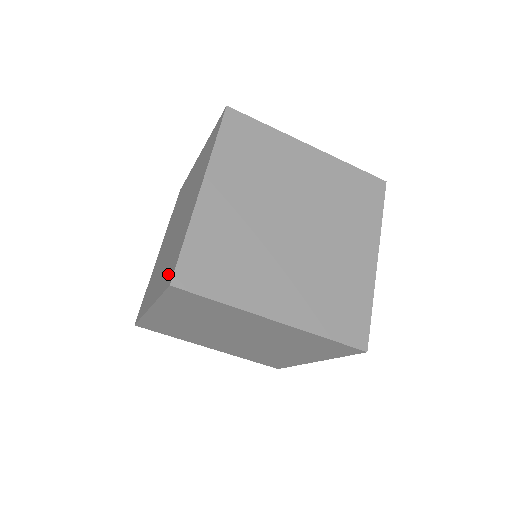
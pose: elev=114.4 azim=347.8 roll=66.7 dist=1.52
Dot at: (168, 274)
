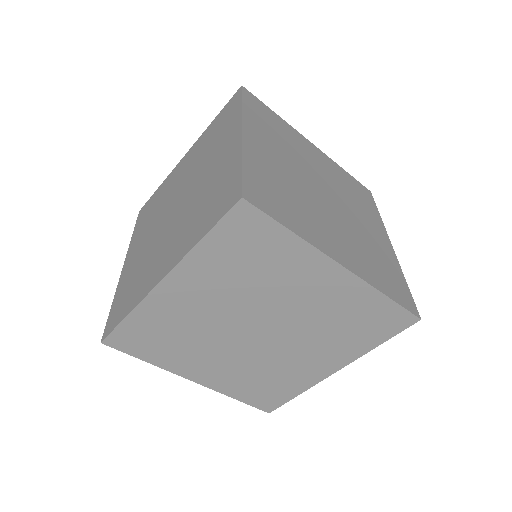
Dot at: (215, 209)
